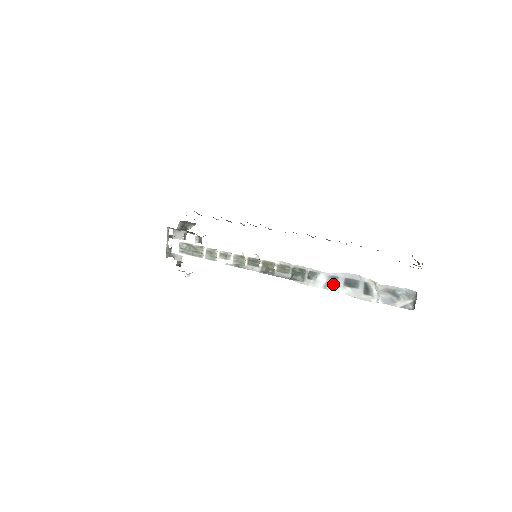
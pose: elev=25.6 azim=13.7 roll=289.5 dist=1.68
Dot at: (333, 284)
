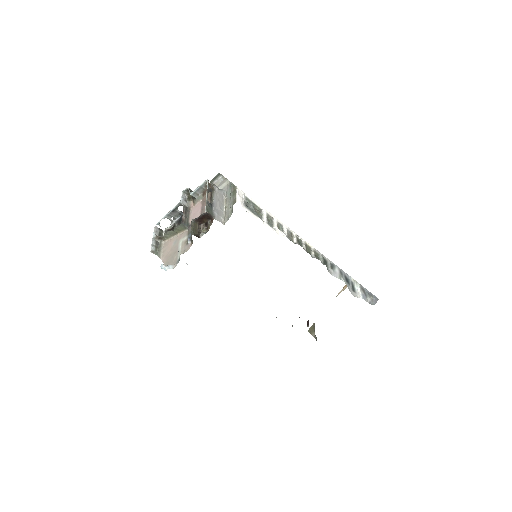
Dot at: (343, 277)
